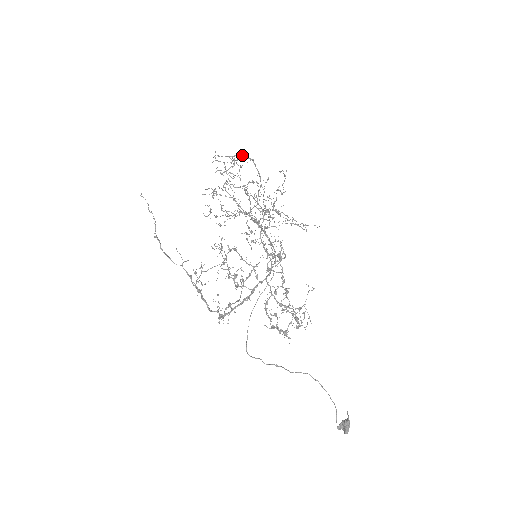
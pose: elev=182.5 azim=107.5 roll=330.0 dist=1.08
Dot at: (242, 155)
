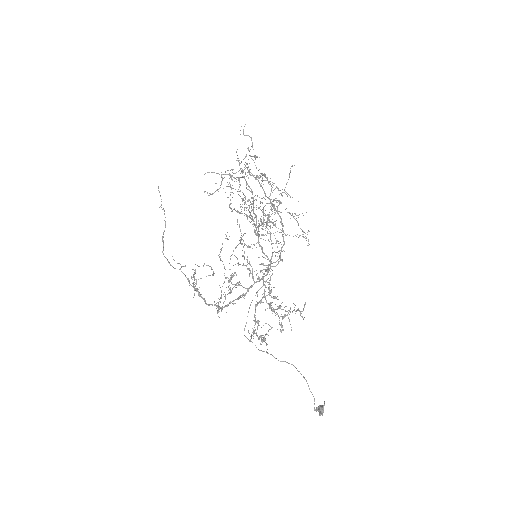
Dot at: (230, 174)
